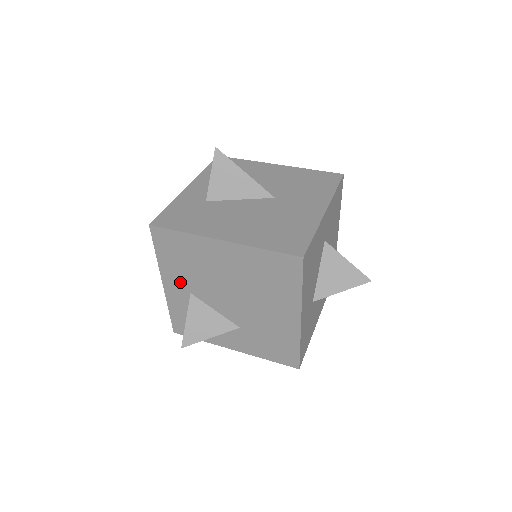
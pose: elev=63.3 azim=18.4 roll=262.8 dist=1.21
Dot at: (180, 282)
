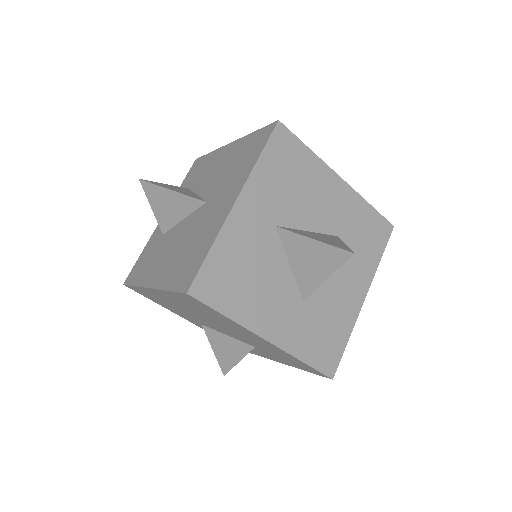
Dot at: (187, 318)
